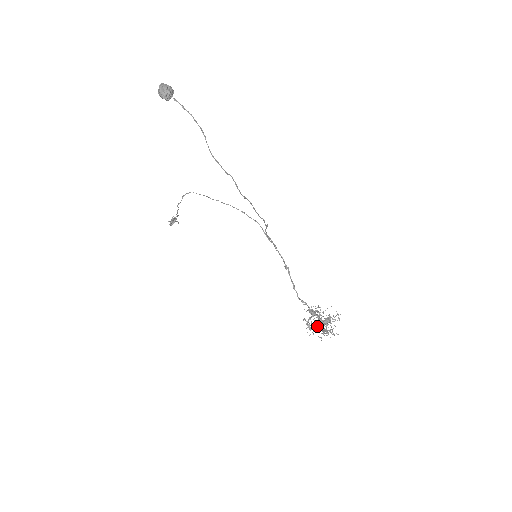
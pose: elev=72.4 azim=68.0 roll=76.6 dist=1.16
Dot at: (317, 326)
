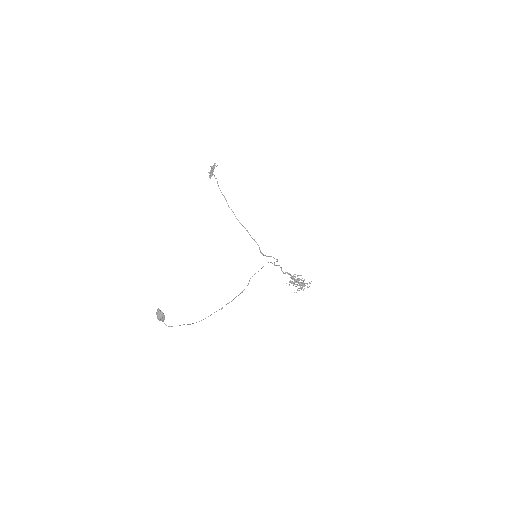
Dot at: occluded
